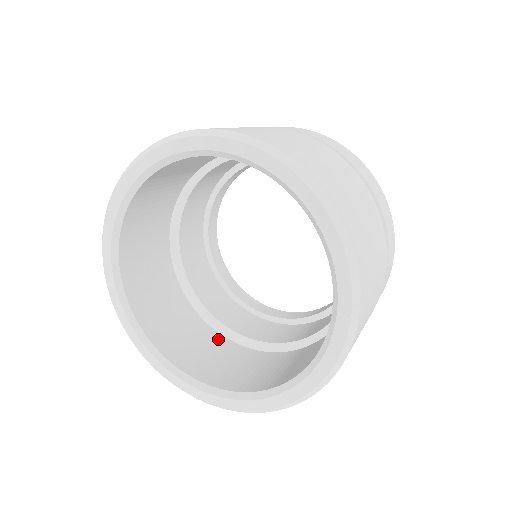
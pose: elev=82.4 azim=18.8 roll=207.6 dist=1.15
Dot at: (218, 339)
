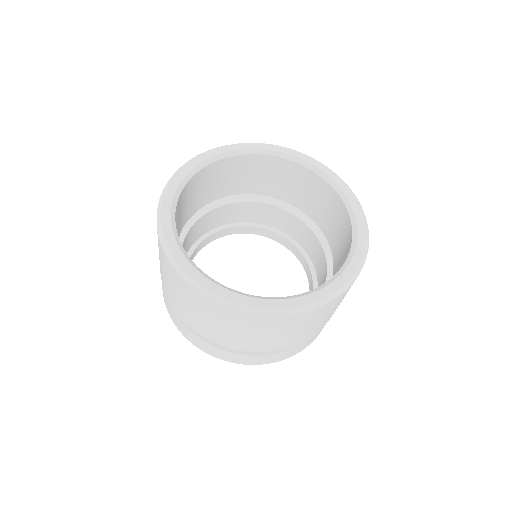
Dot at: occluded
